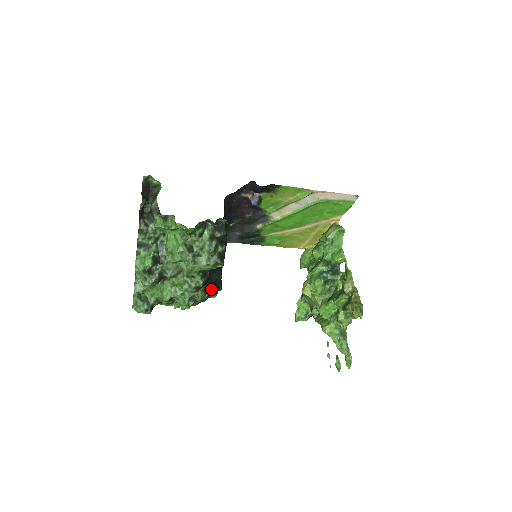
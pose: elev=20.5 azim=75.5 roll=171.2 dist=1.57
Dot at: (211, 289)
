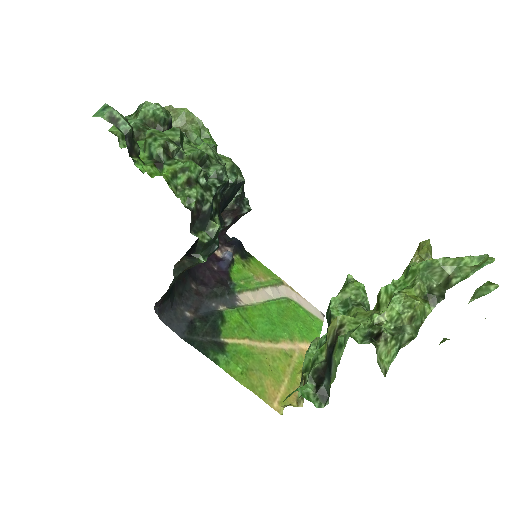
Dot at: (219, 205)
